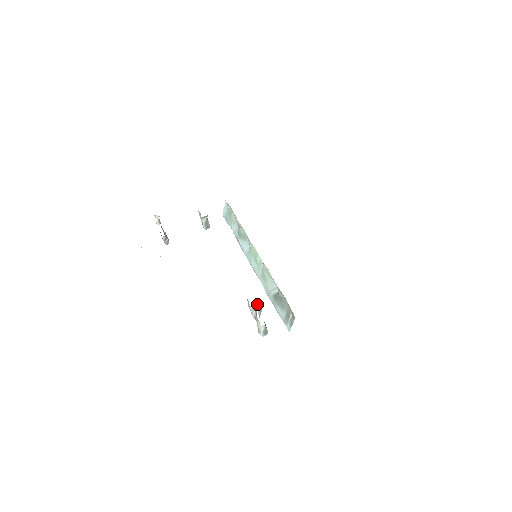
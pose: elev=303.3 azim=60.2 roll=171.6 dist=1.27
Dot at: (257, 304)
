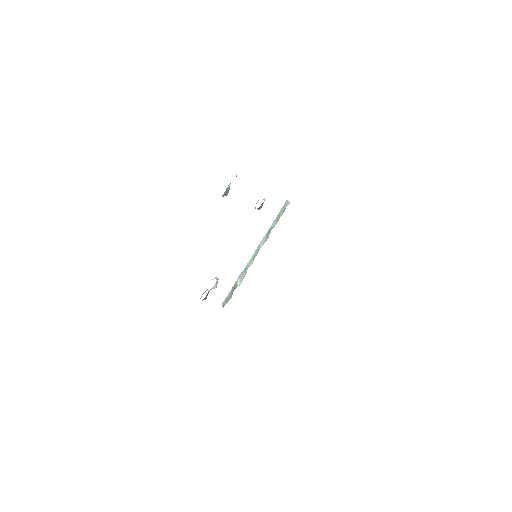
Dot at: (213, 287)
